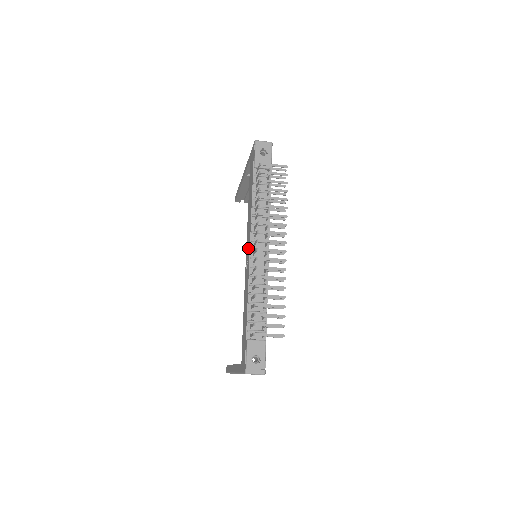
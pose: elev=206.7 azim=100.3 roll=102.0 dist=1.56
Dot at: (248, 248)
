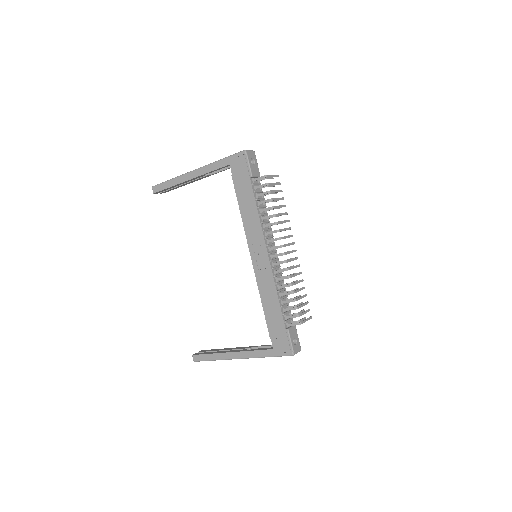
Dot at: (261, 252)
